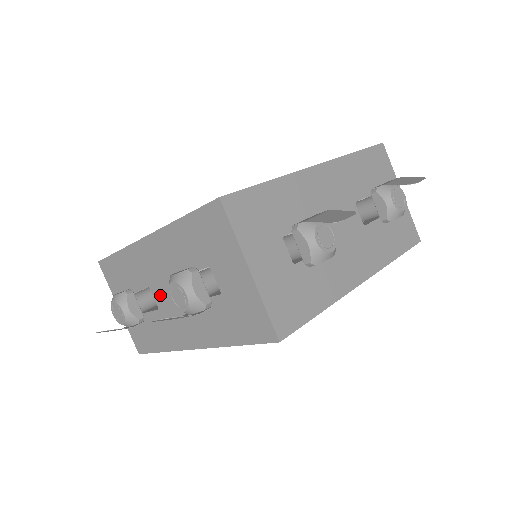
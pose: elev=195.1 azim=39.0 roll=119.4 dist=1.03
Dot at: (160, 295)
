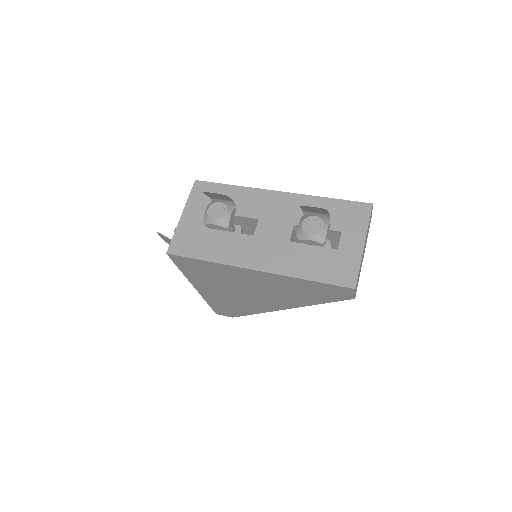
Dot at: occluded
